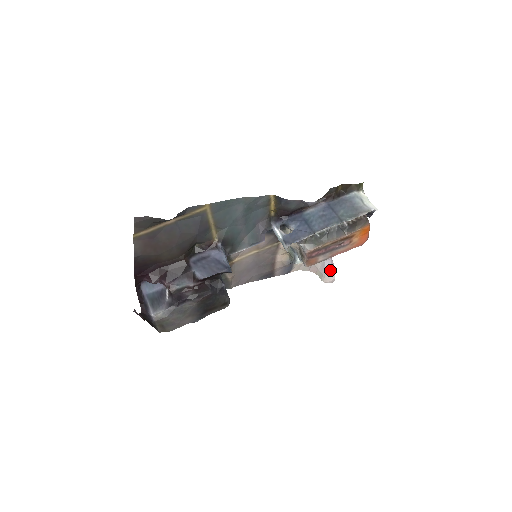
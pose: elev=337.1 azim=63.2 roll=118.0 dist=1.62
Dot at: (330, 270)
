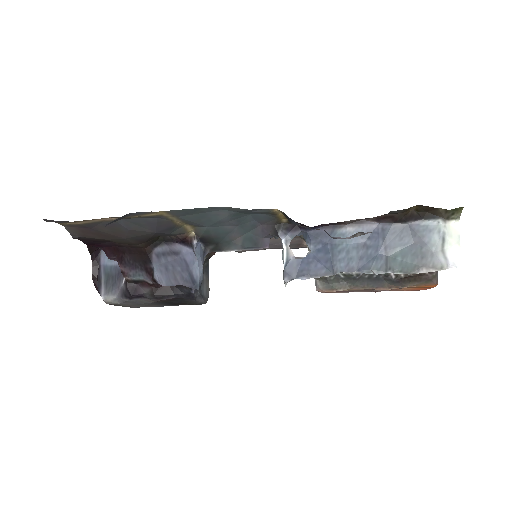
Dot at: occluded
